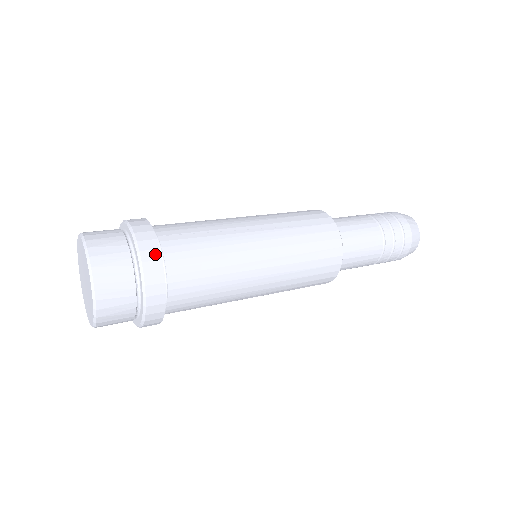
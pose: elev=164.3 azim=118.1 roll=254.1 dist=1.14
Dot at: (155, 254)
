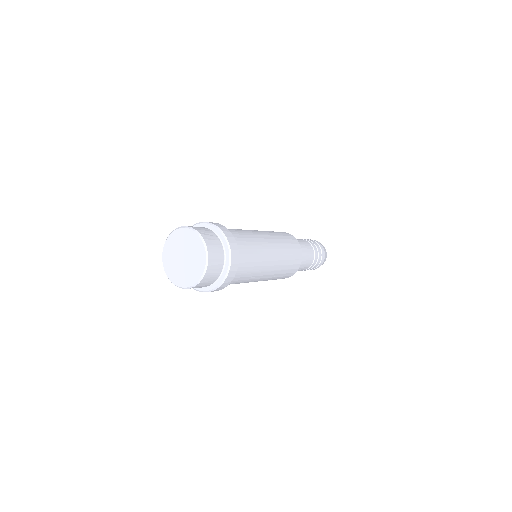
Dot at: (216, 223)
